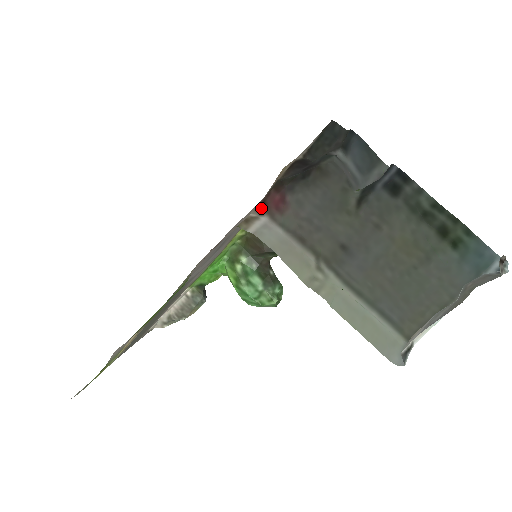
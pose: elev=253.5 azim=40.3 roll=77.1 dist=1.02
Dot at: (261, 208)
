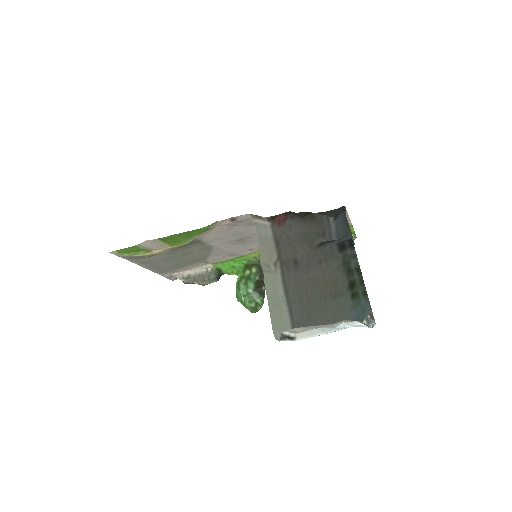
Dot at: (271, 218)
